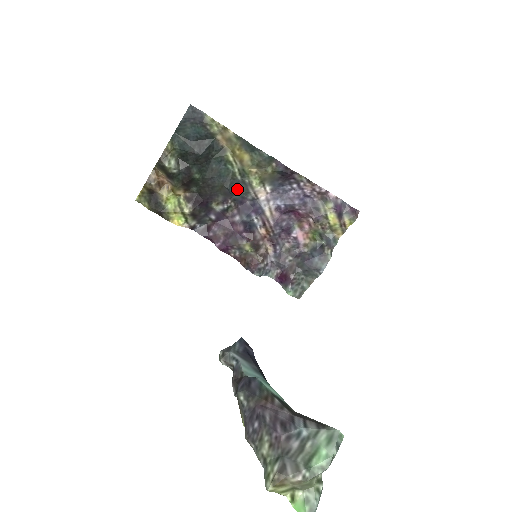
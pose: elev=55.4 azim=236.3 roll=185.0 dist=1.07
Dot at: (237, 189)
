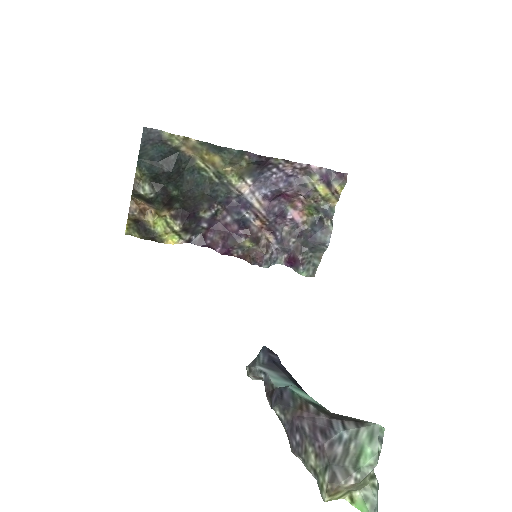
Dot at: (219, 192)
